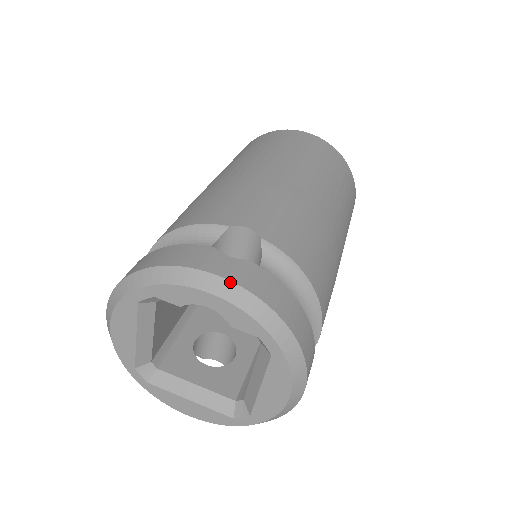
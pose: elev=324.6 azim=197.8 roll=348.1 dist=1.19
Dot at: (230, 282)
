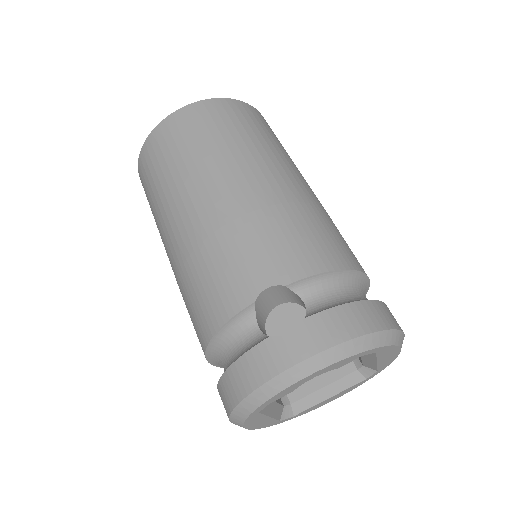
Dot at: (316, 356)
